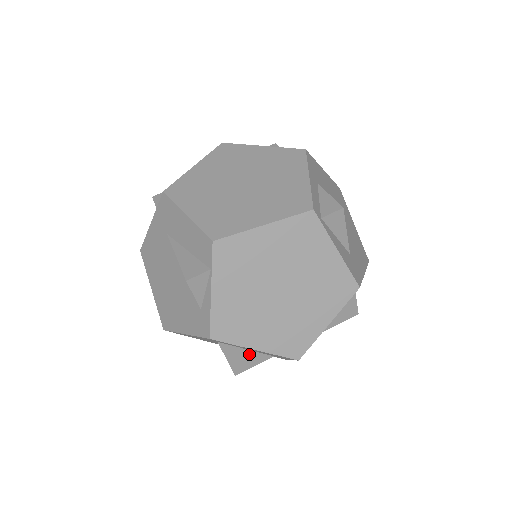
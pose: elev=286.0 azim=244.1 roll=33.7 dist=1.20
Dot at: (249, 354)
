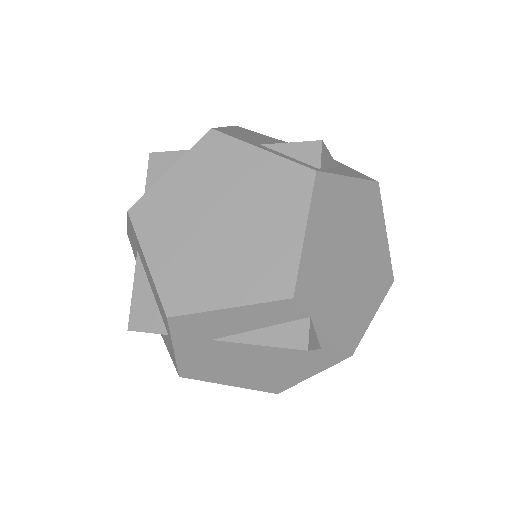
Dot at: occluded
